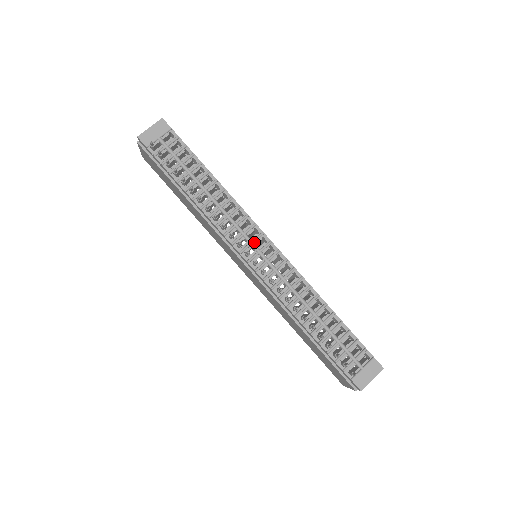
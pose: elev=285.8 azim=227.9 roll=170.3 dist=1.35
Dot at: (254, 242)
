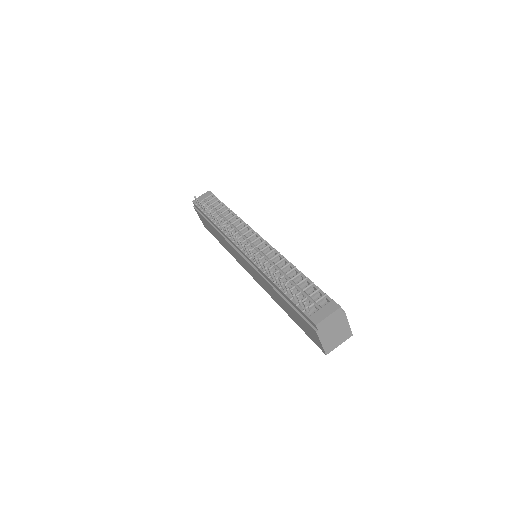
Dot at: (248, 239)
